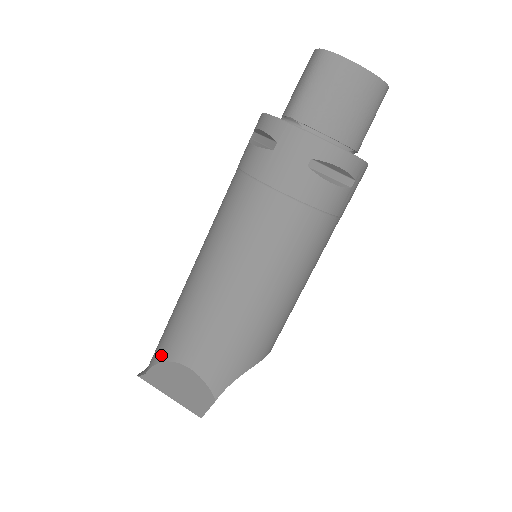
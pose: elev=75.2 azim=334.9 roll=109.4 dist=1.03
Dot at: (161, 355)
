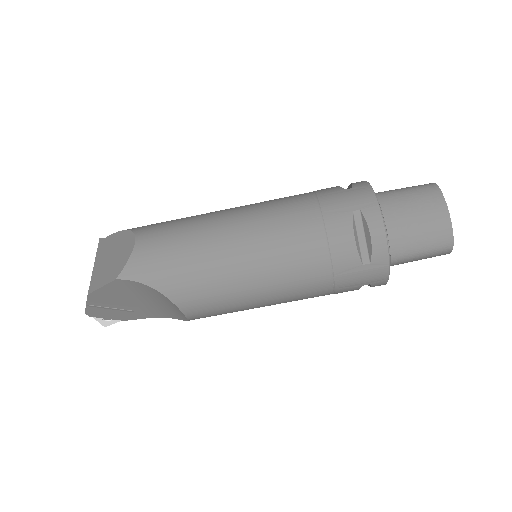
Dot at: (132, 228)
